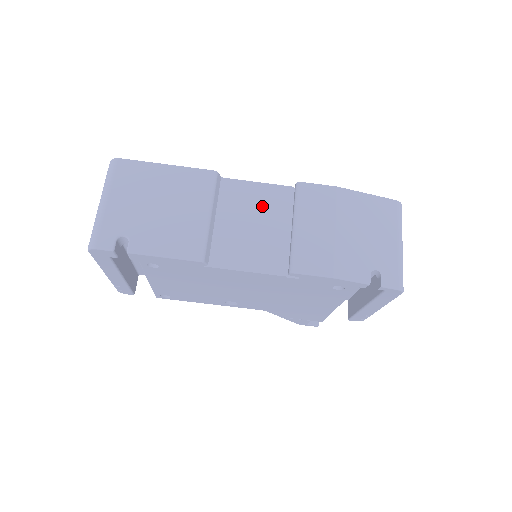
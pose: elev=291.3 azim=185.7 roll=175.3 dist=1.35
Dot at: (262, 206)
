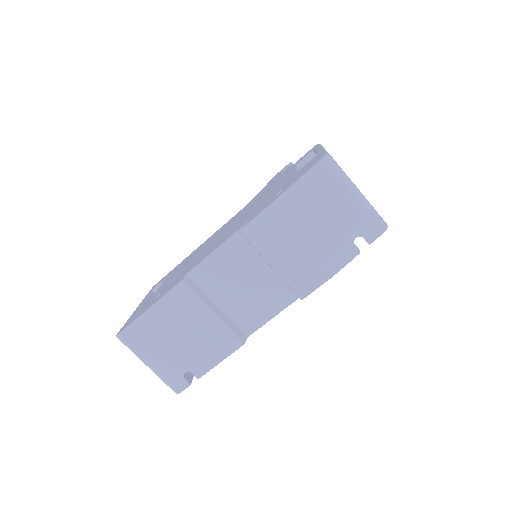
Dot at: (235, 266)
